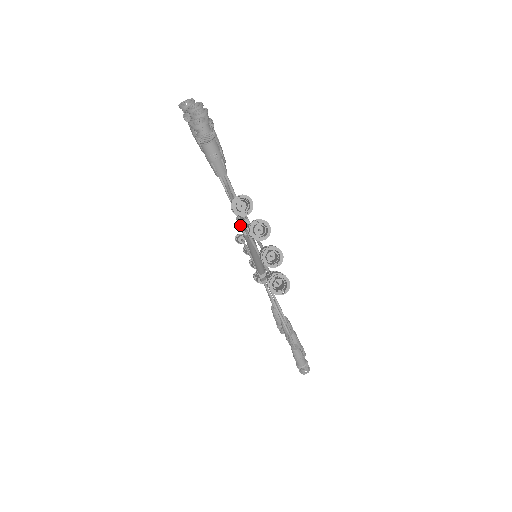
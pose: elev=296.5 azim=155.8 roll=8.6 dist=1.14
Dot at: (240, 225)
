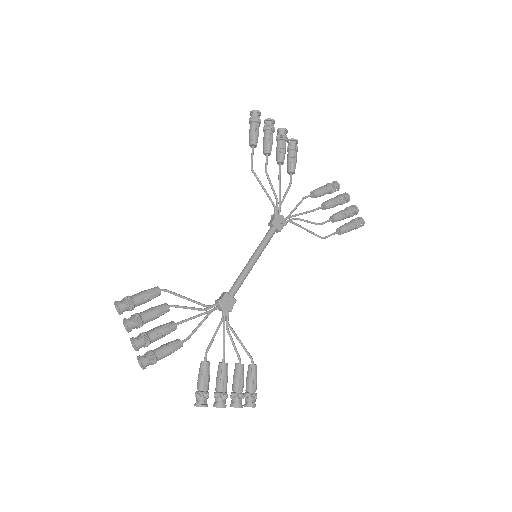
Dot at: occluded
